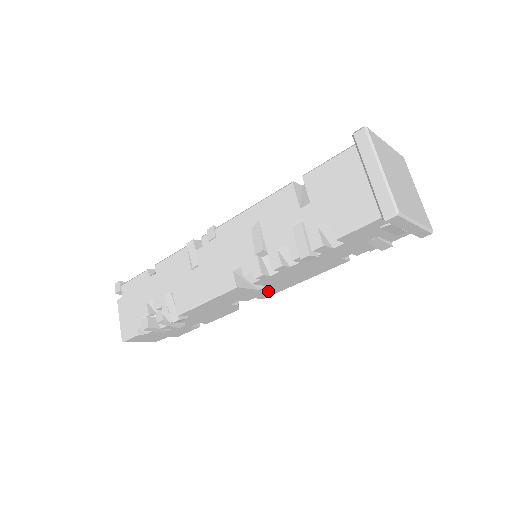
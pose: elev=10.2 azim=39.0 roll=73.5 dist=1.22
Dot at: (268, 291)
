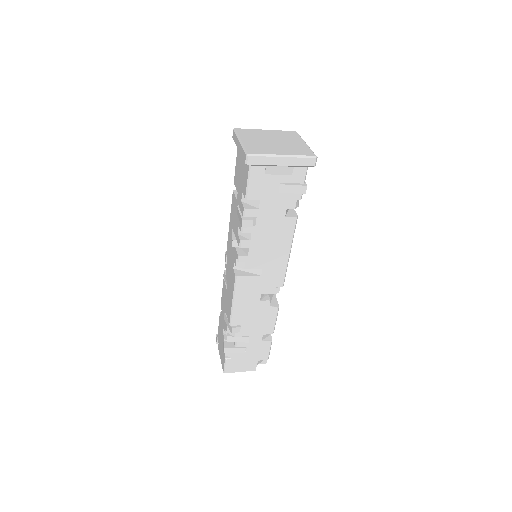
Dot at: (273, 275)
